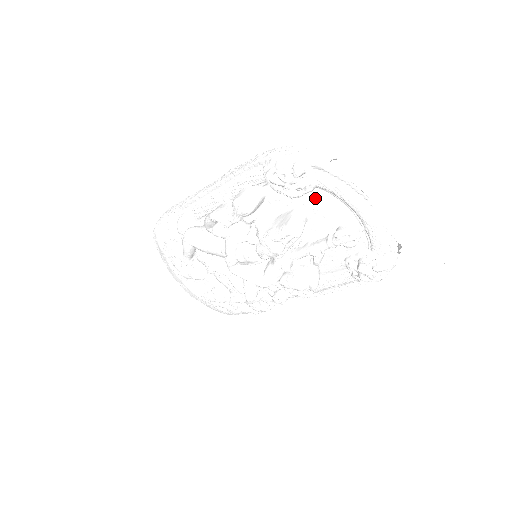
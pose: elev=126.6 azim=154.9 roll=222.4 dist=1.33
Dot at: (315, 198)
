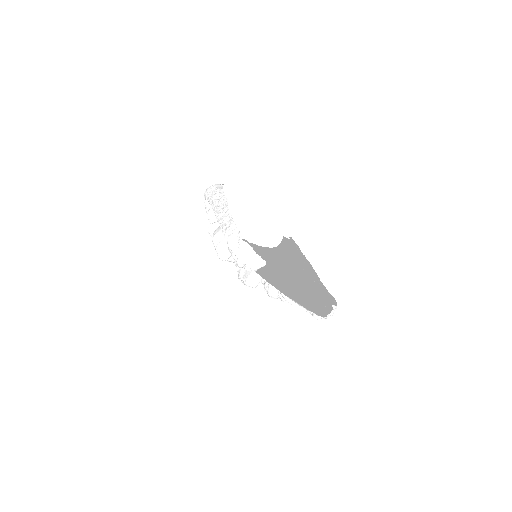
Dot at: (263, 271)
